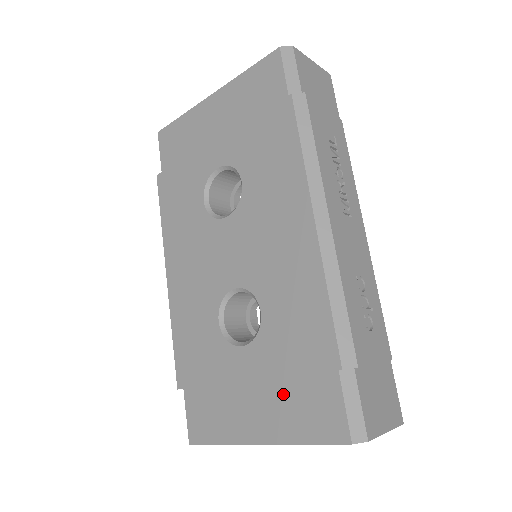
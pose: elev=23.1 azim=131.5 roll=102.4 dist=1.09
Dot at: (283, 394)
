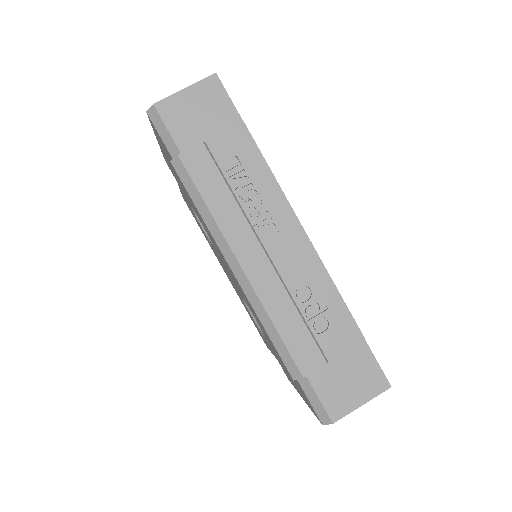
Dot at: occluded
